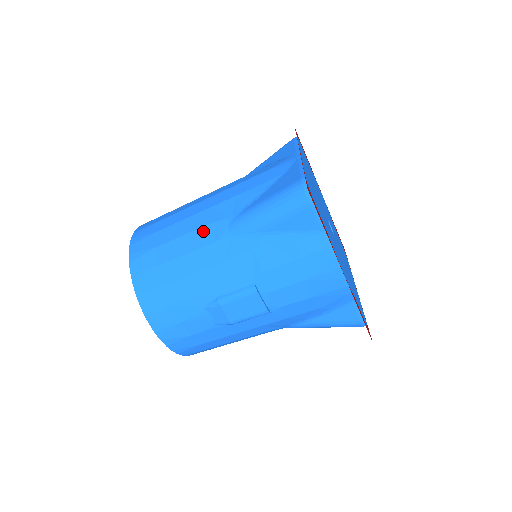
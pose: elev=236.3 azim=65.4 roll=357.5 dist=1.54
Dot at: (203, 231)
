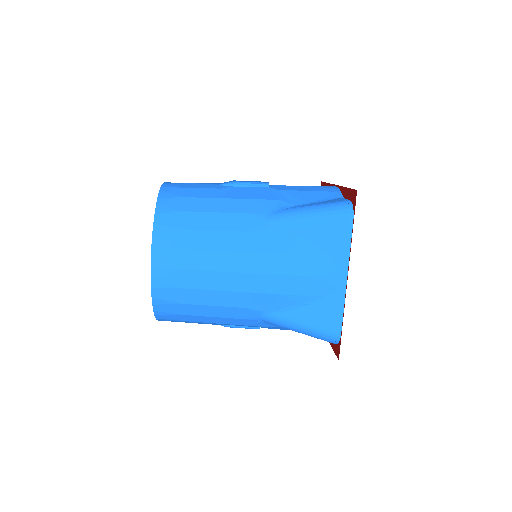
Dot at: (235, 310)
